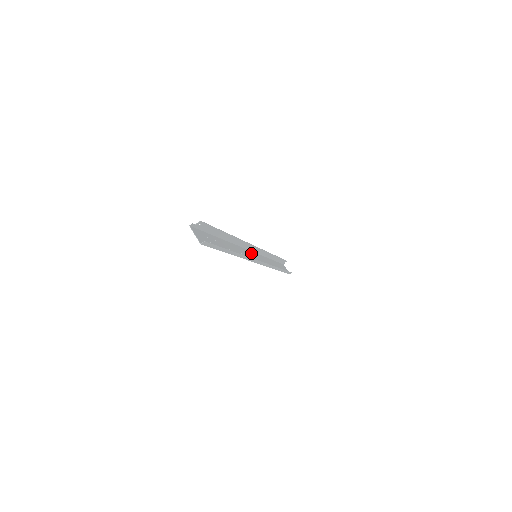
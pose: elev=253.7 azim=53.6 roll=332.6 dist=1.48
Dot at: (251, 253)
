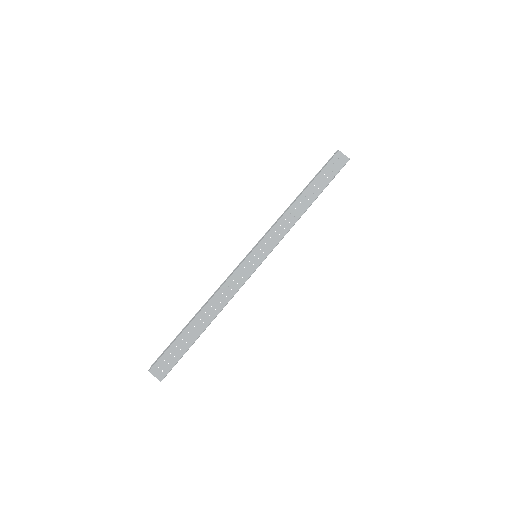
Dot at: (248, 260)
